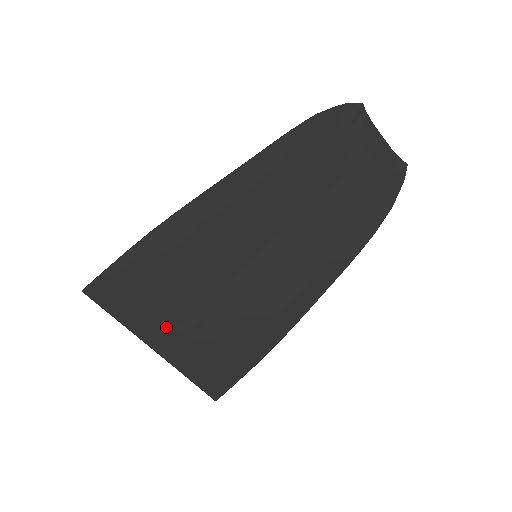
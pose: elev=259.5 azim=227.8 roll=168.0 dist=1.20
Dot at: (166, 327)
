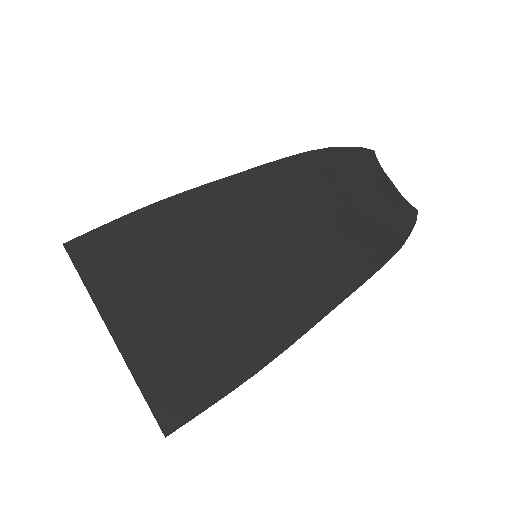
Dot at: (136, 310)
